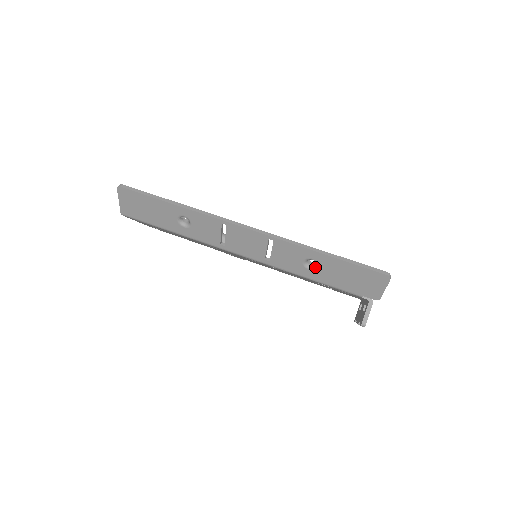
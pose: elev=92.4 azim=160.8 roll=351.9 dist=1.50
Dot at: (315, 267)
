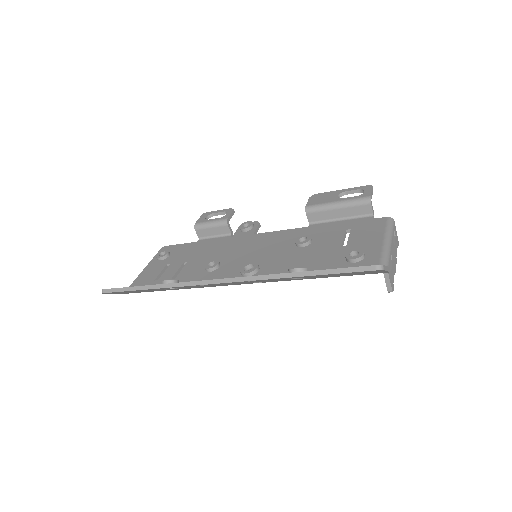
Dot at: occluded
